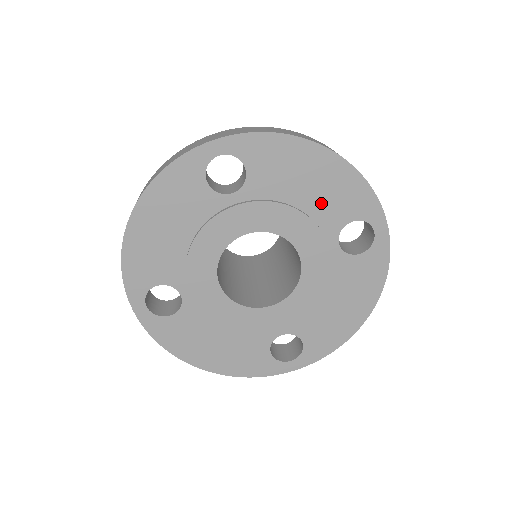
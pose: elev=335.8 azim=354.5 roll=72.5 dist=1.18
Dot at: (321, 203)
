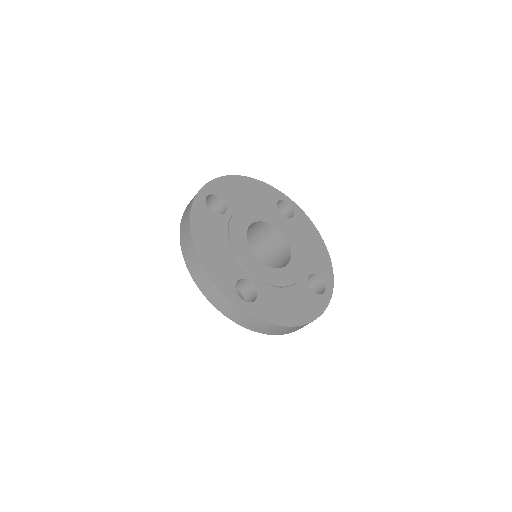
Dot at: (311, 256)
